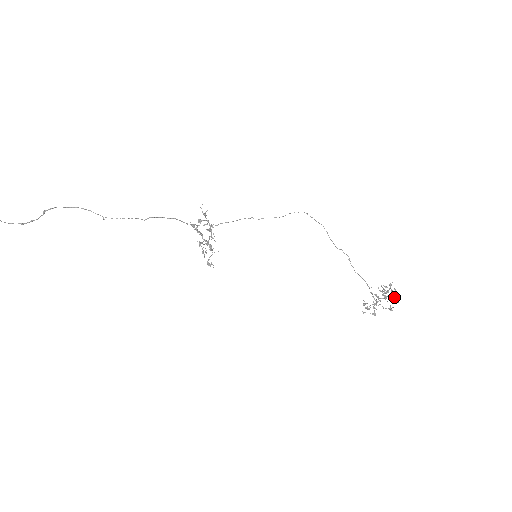
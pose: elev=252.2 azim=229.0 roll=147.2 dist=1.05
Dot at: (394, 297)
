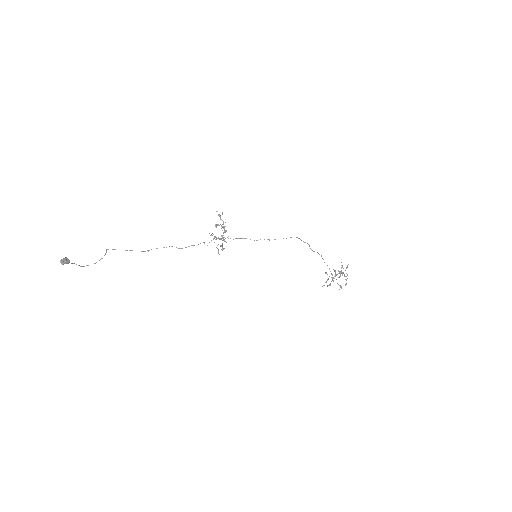
Dot at: occluded
